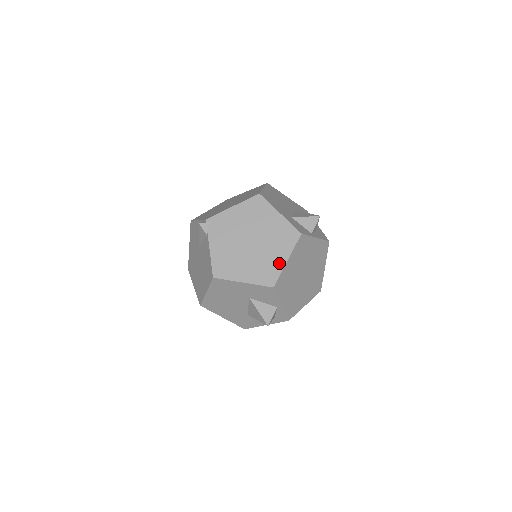
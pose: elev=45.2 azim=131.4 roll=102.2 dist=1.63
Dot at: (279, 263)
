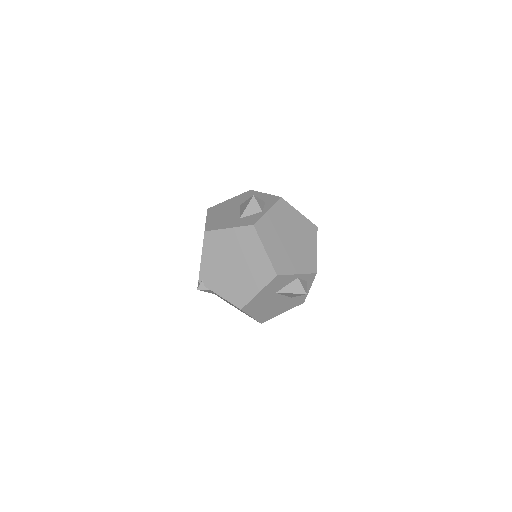
Dot at: (263, 258)
